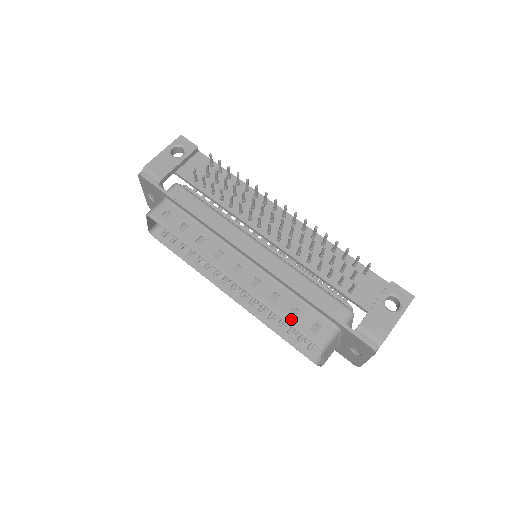
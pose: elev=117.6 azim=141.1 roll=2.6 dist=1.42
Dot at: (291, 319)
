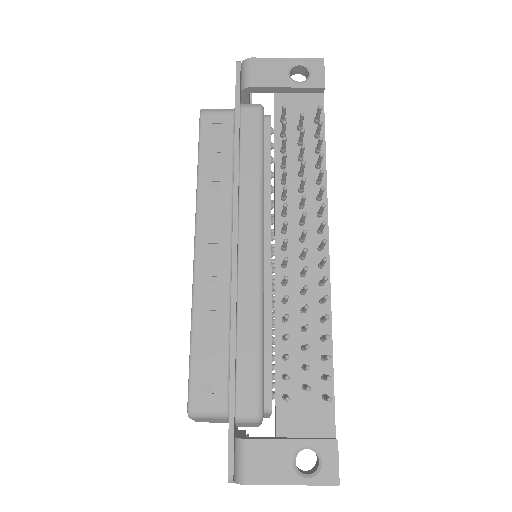
Dot at: (197, 353)
